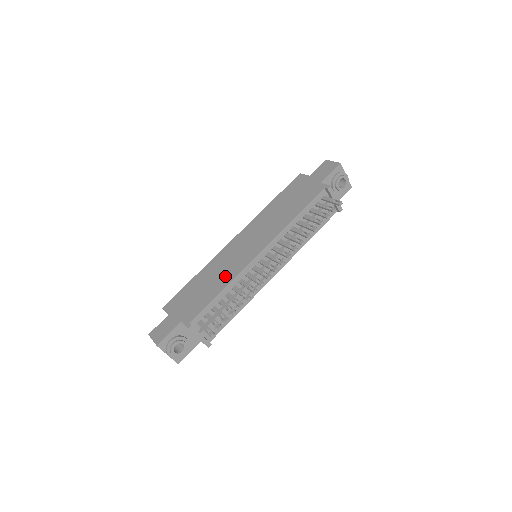
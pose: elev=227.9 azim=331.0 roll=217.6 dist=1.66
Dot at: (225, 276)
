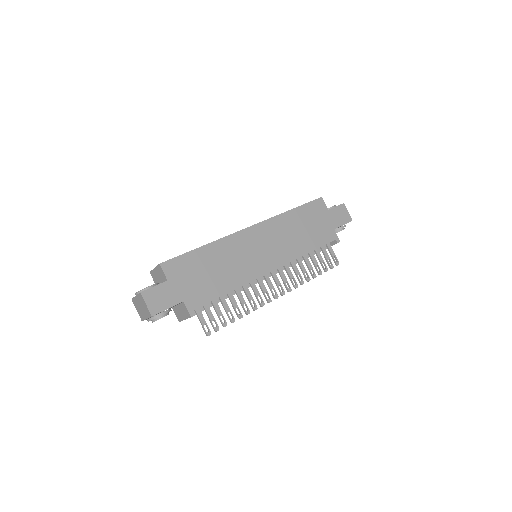
Dot at: (236, 275)
